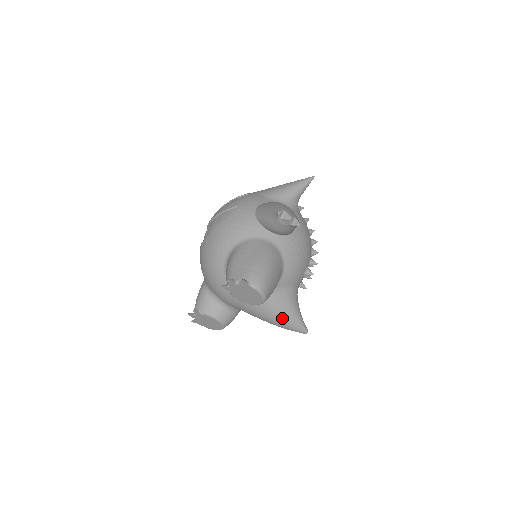
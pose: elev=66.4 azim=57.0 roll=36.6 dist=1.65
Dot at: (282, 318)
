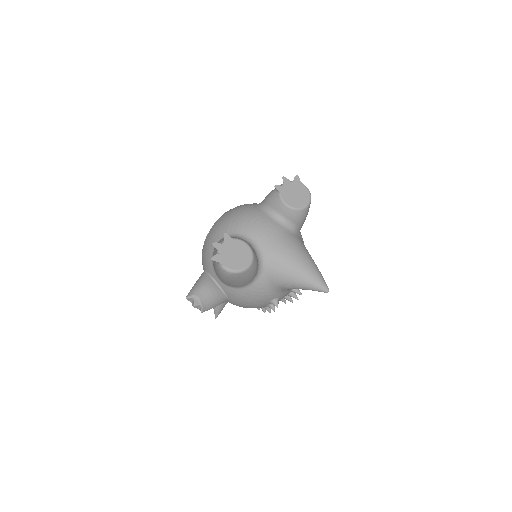
Dot at: (309, 259)
